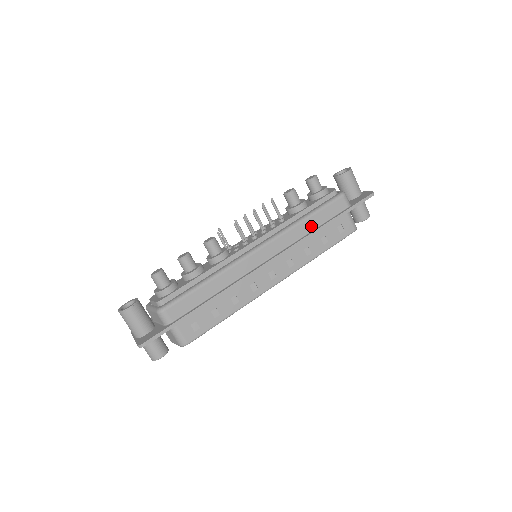
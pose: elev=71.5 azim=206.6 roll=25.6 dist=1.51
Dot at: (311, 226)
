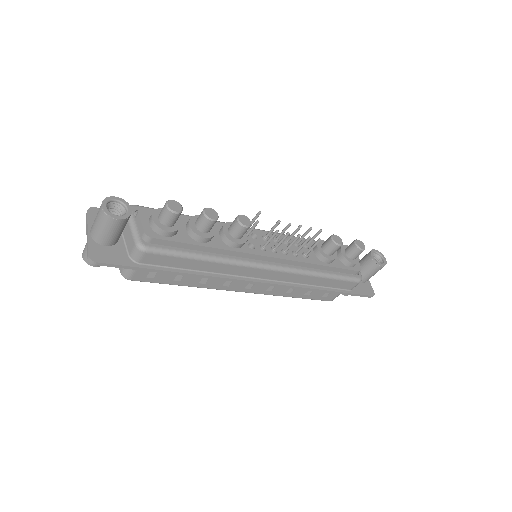
Dot at: (316, 282)
